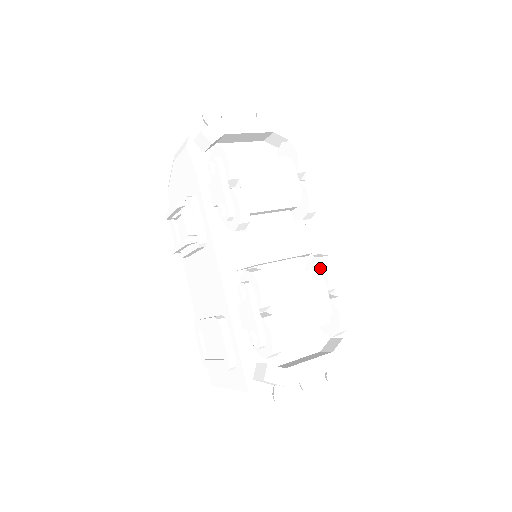
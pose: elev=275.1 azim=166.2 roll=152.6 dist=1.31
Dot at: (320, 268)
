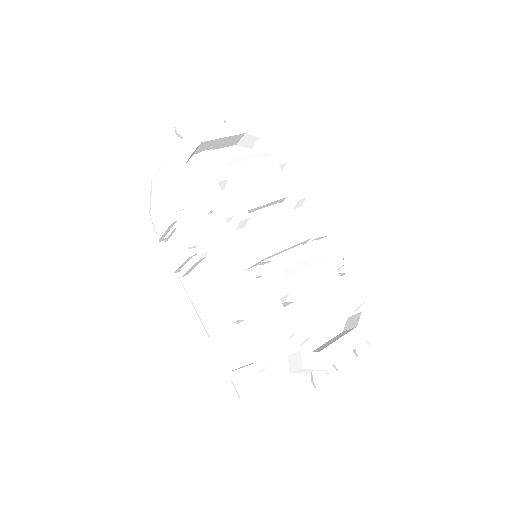
Dot at: (324, 249)
